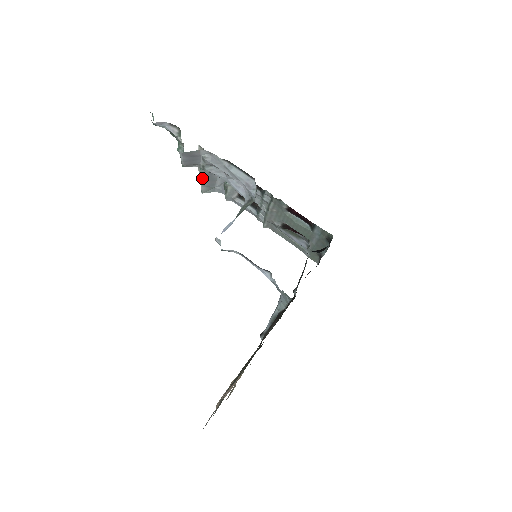
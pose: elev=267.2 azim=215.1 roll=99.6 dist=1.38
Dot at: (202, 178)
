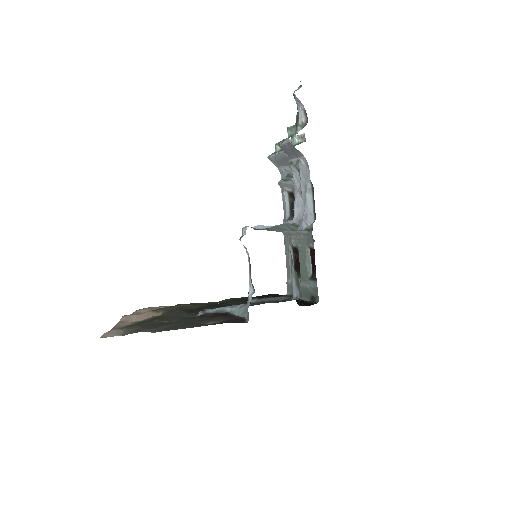
Dot at: (280, 153)
